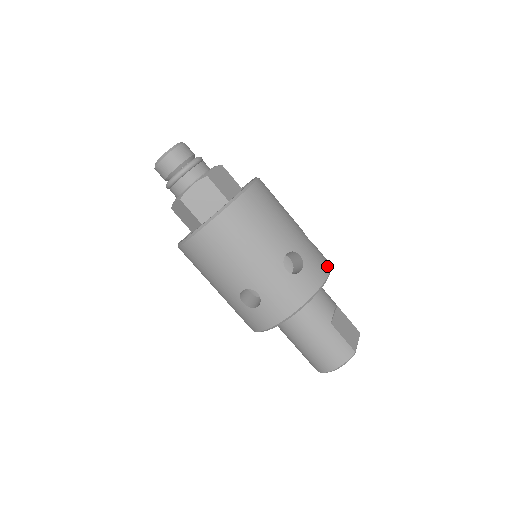
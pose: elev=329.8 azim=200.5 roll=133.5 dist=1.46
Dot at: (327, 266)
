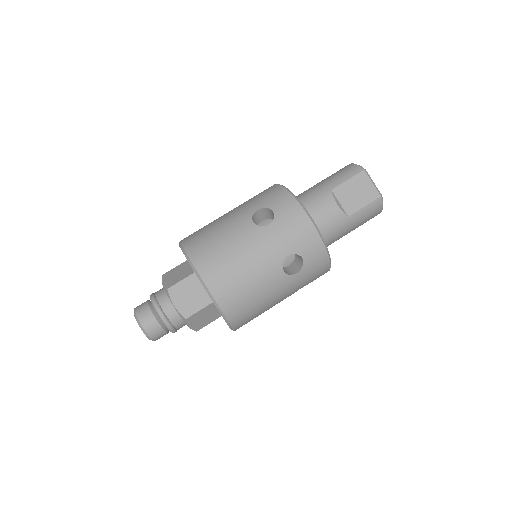
Dot at: (303, 218)
